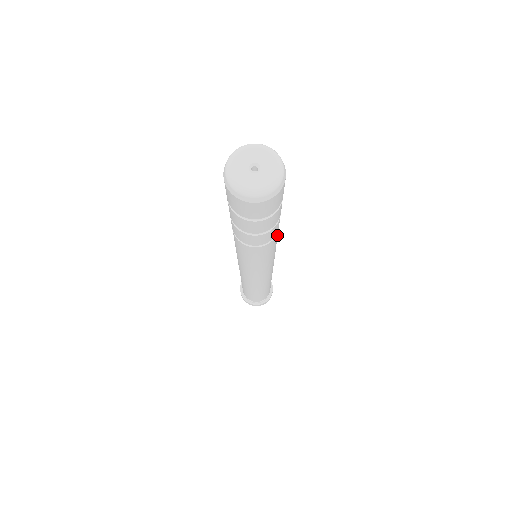
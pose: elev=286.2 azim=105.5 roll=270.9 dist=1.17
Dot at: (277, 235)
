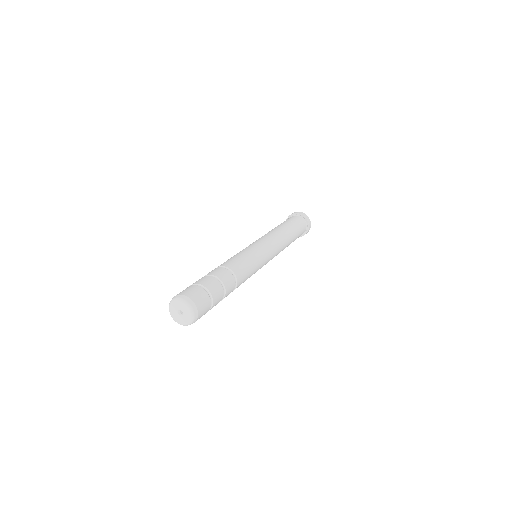
Dot at: (240, 283)
